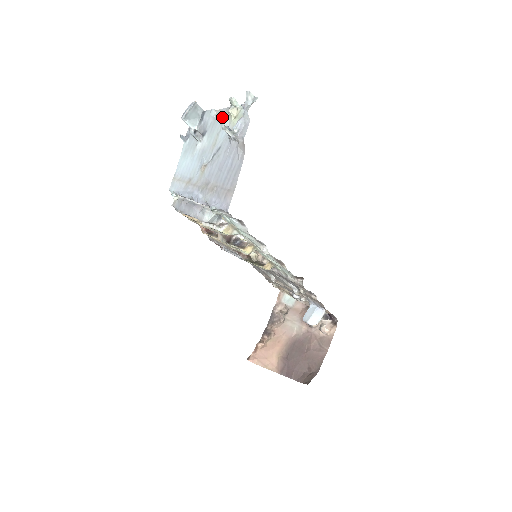
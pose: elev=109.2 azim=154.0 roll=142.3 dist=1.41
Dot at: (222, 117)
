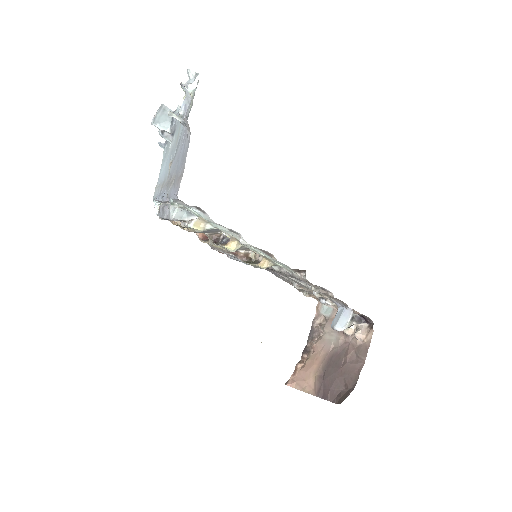
Dot at: occluded
